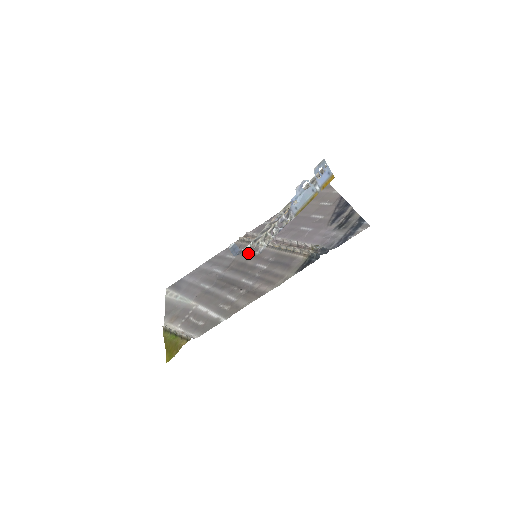
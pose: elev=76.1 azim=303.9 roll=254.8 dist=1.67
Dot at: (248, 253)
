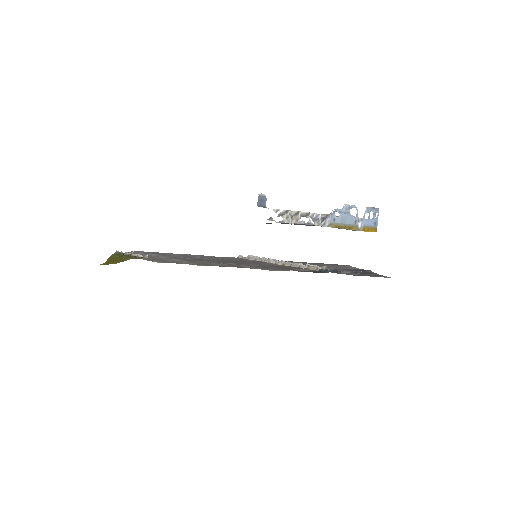
Dot at: occluded
